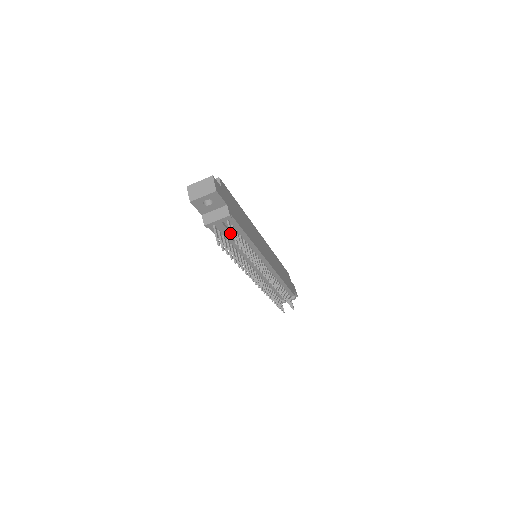
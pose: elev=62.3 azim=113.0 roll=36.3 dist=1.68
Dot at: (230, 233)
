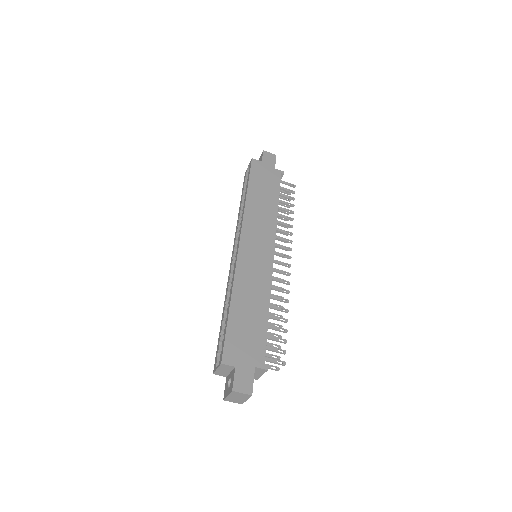
Dot at: occluded
